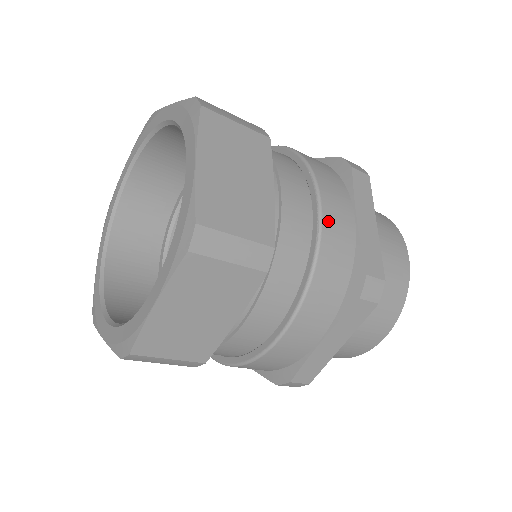
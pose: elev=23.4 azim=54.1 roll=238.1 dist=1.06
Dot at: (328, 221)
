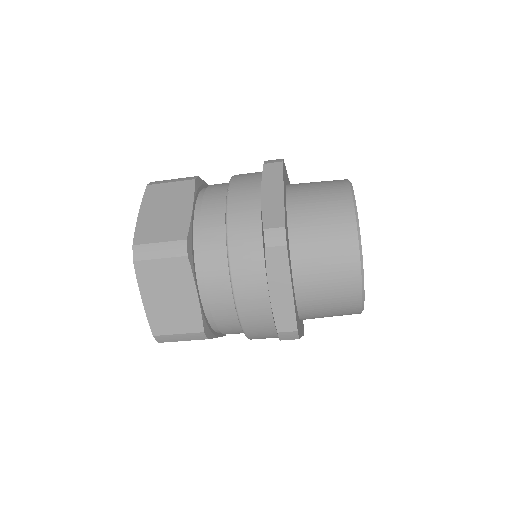
Dot at: (242, 304)
